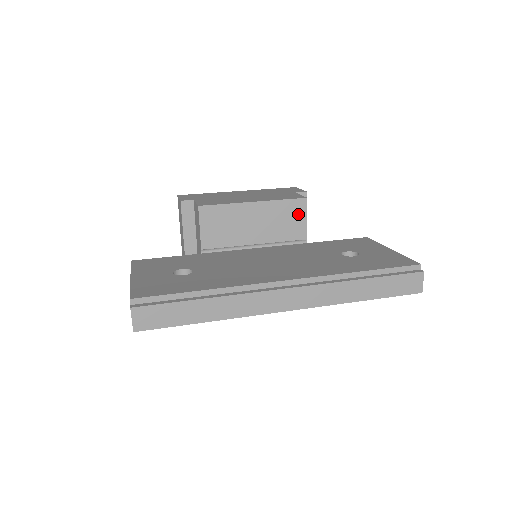
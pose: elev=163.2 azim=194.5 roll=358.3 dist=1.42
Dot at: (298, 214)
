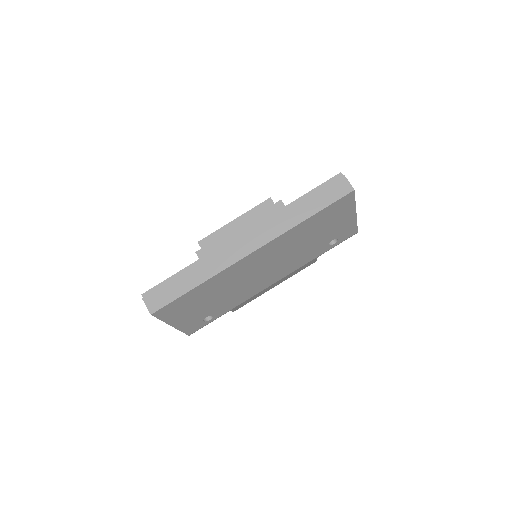
Dot at: (270, 211)
